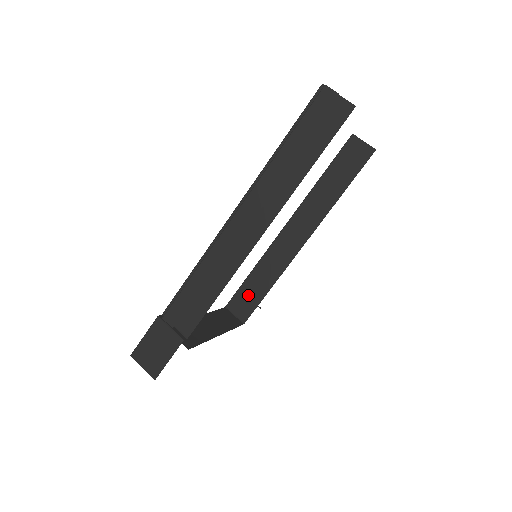
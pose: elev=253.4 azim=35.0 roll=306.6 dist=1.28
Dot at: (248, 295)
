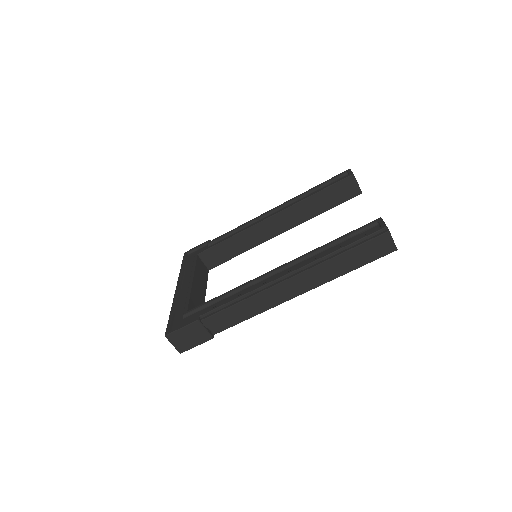
Dot at: (220, 253)
